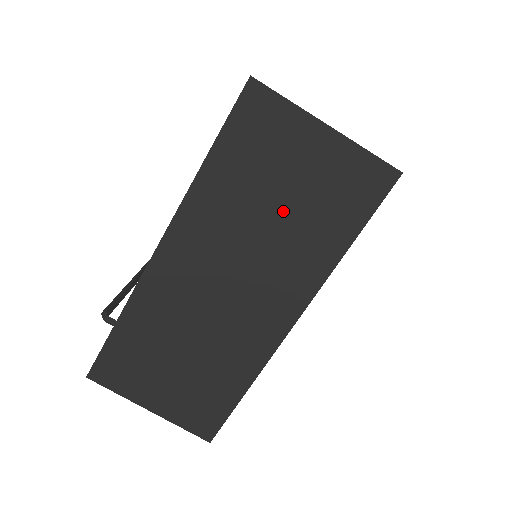
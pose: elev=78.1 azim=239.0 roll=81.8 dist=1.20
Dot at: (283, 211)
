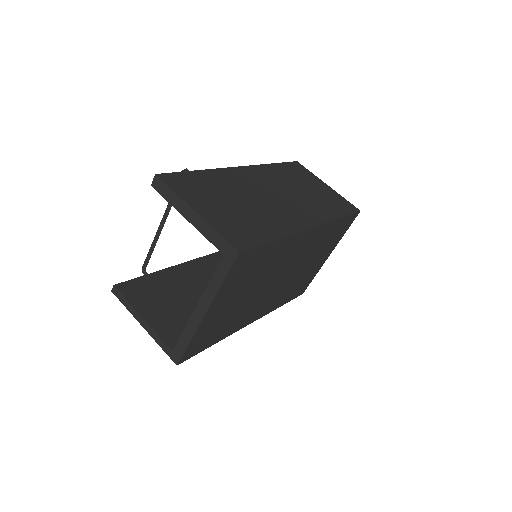
Dot at: (308, 192)
